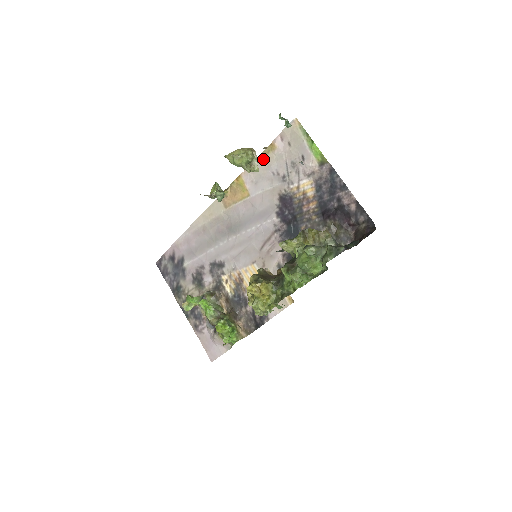
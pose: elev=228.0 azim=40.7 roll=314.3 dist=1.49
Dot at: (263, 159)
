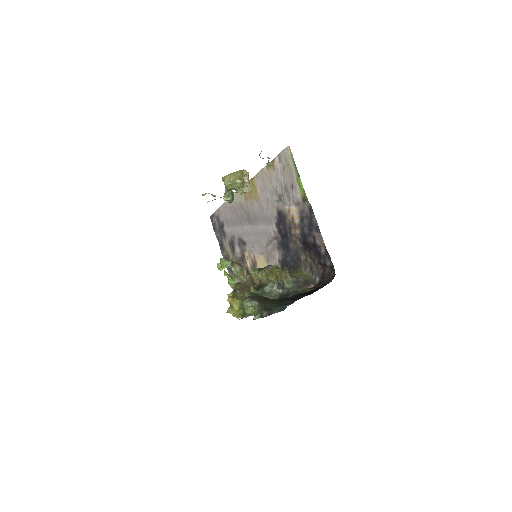
Dot at: (267, 171)
